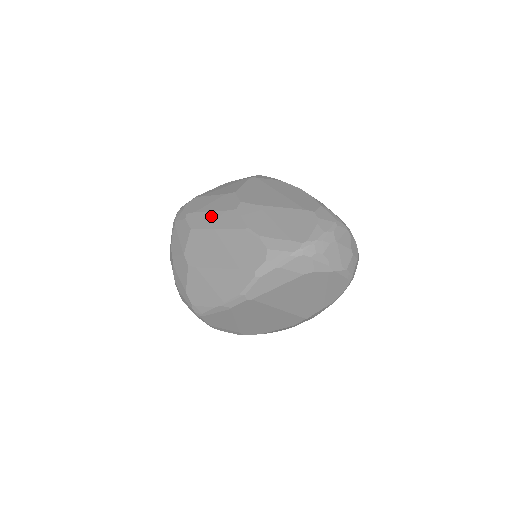
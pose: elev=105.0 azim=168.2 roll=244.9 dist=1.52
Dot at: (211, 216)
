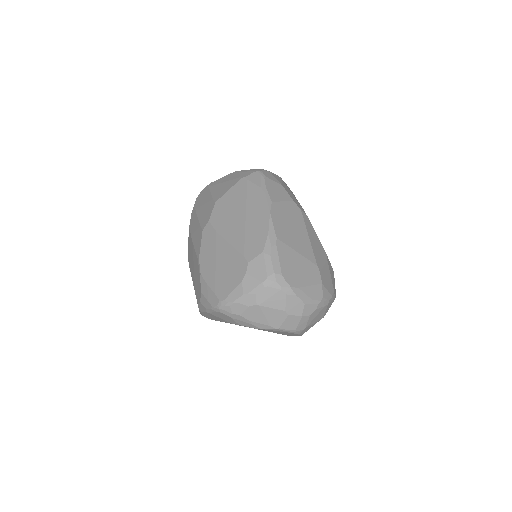
Dot at: (196, 224)
